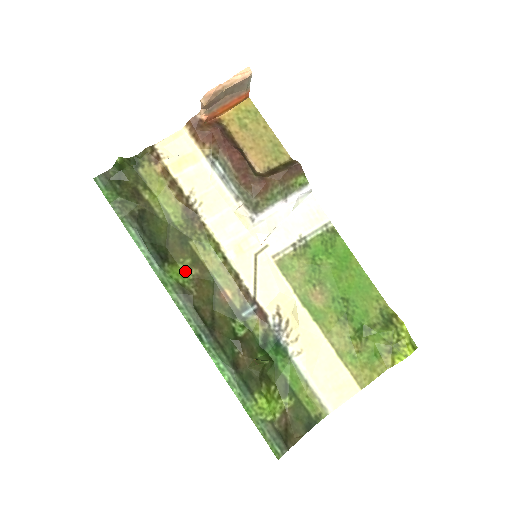
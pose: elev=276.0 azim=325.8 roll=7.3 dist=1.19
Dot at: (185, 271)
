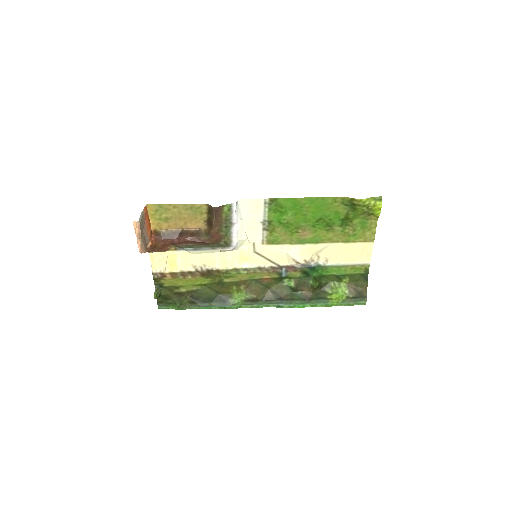
Dot at: (239, 292)
